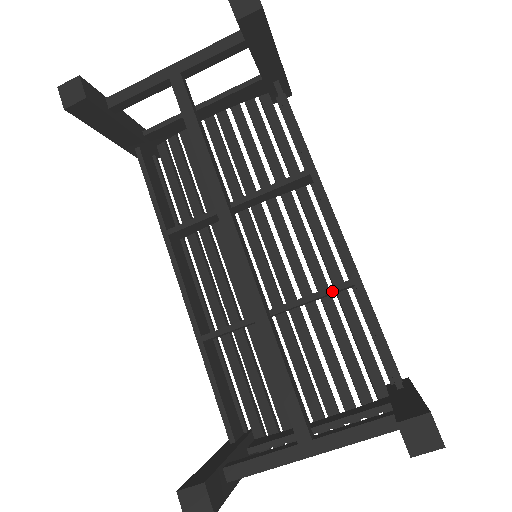
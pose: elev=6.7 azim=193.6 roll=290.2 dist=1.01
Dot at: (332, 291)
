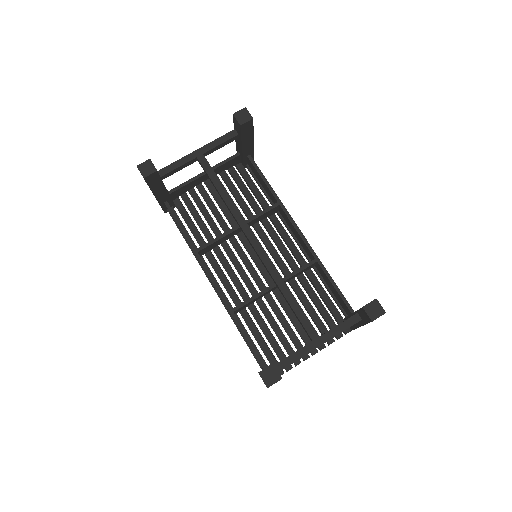
Dot at: (305, 267)
